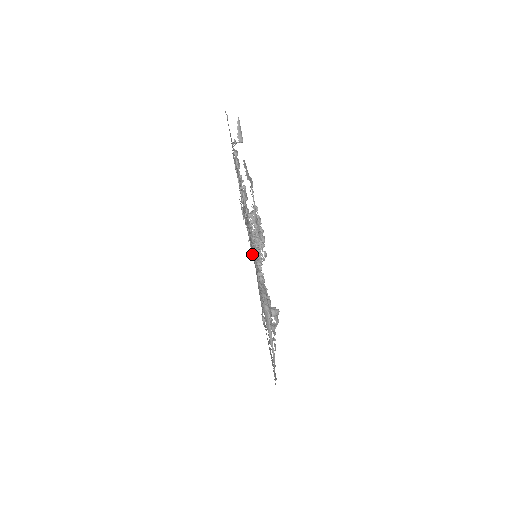
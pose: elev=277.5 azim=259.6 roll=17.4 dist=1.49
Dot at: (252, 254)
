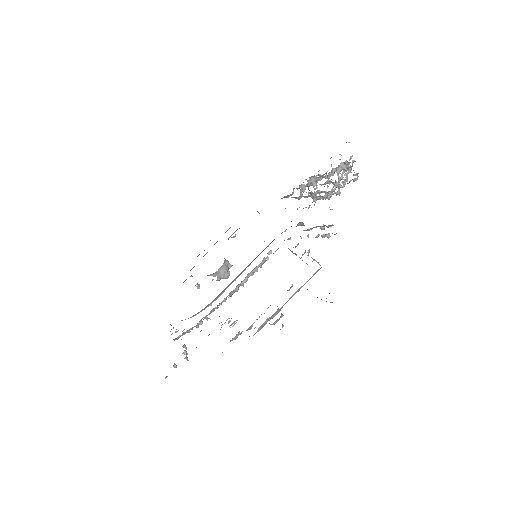
Dot at: (303, 184)
